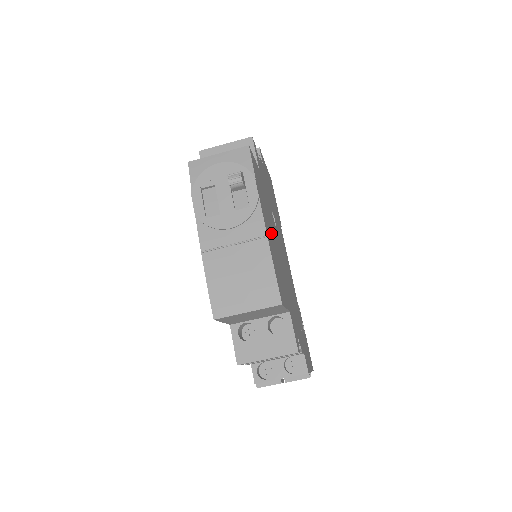
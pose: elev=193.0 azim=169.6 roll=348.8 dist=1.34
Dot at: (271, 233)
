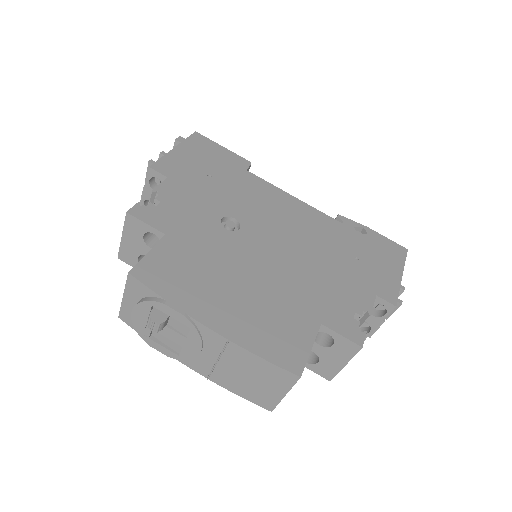
Dot at: (234, 292)
